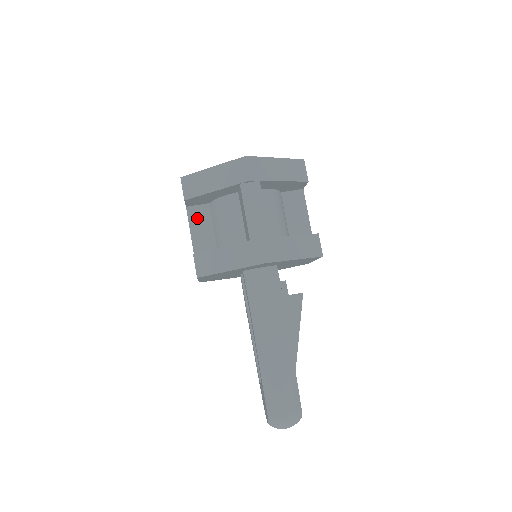
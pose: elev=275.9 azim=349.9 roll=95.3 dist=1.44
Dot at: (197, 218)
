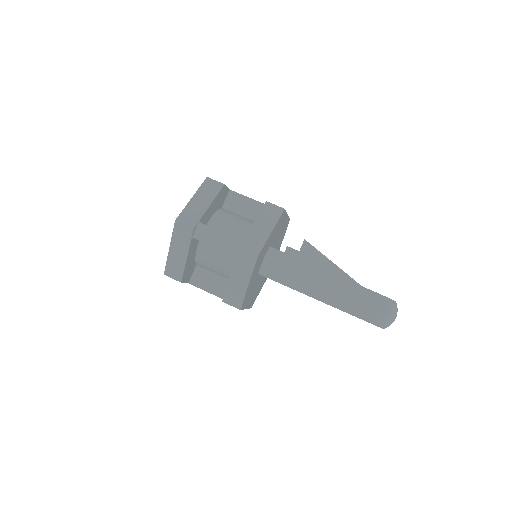
Dot at: (201, 281)
